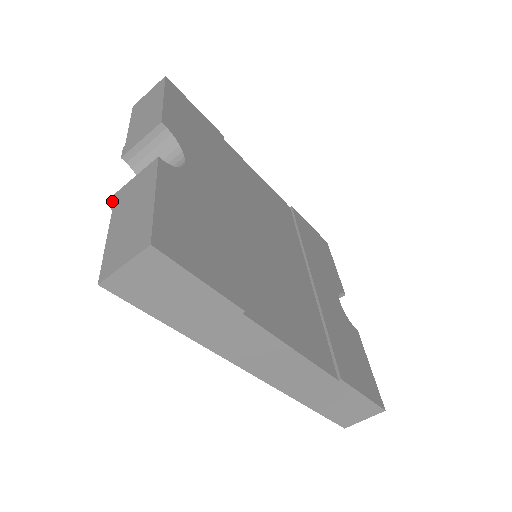
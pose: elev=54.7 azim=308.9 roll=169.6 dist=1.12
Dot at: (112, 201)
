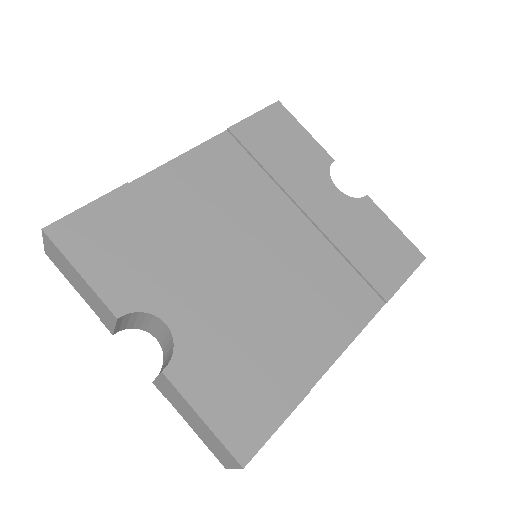
Dot at: occluded
